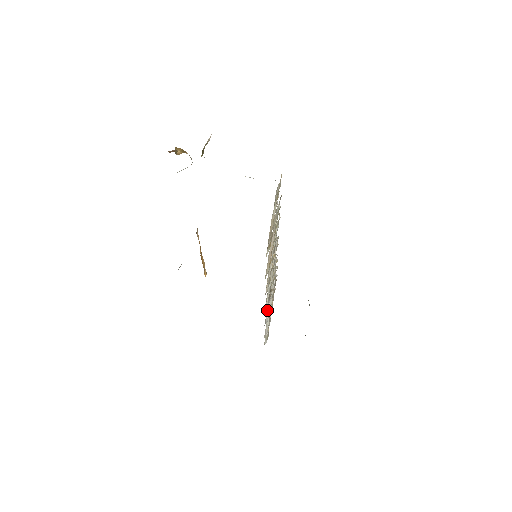
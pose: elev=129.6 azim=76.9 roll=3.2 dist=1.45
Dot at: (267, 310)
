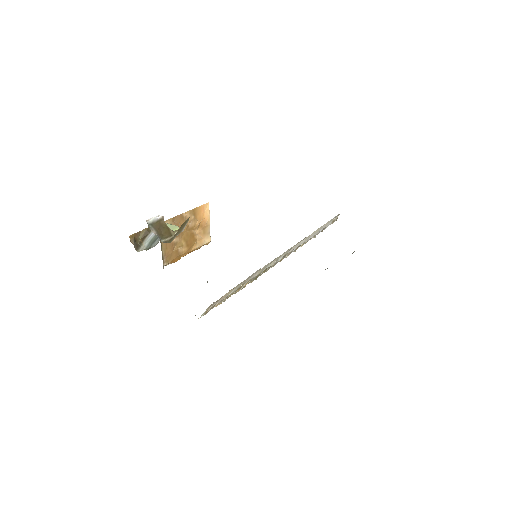
Dot at: occluded
